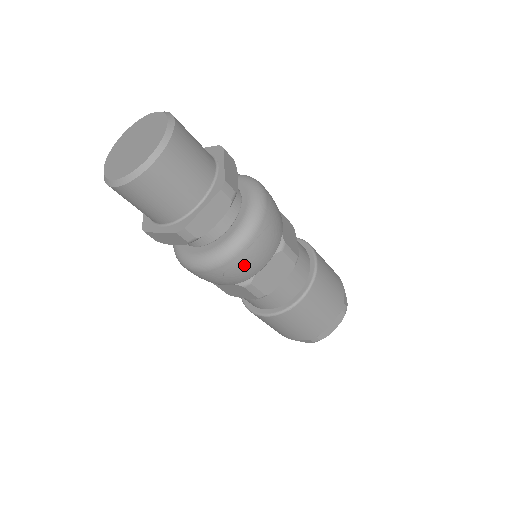
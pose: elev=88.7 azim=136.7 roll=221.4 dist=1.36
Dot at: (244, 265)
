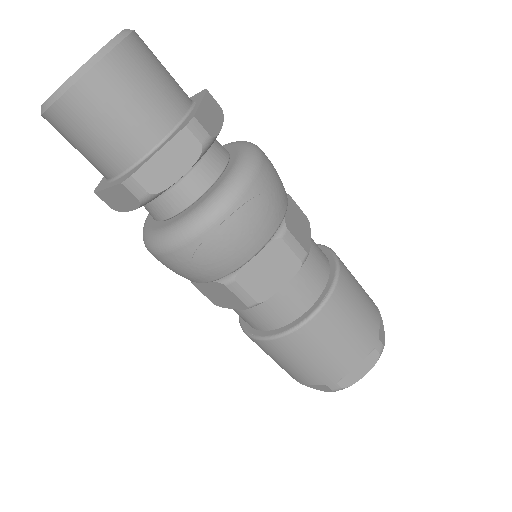
Dot at: (220, 246)
